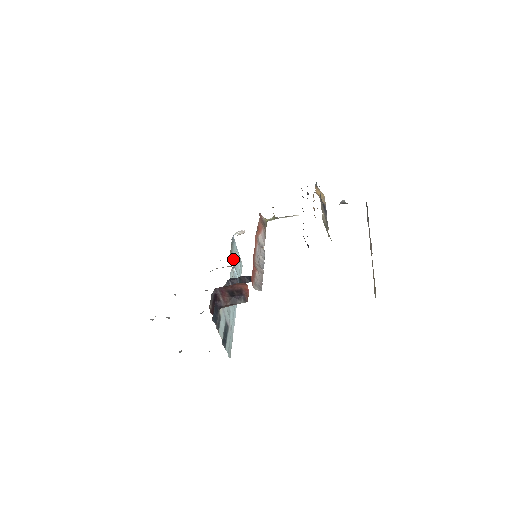
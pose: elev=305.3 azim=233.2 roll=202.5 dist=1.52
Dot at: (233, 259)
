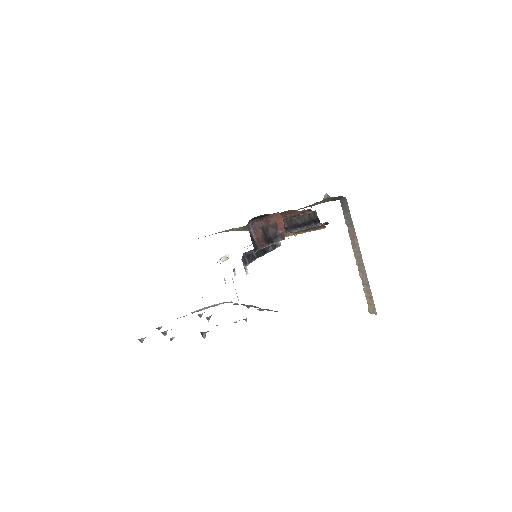
Dot at: occluded
